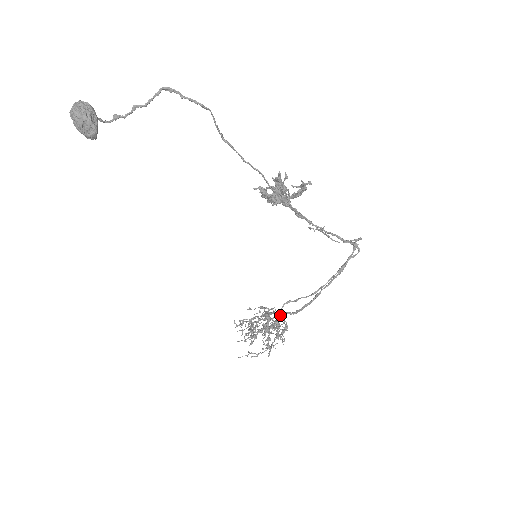
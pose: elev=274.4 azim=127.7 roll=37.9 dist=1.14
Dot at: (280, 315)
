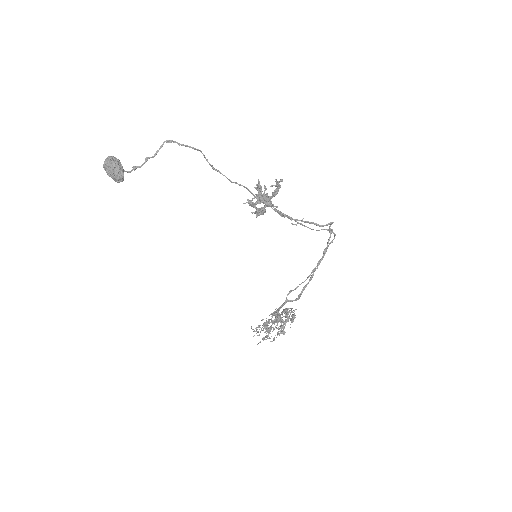
Dot at: (287, 309)
